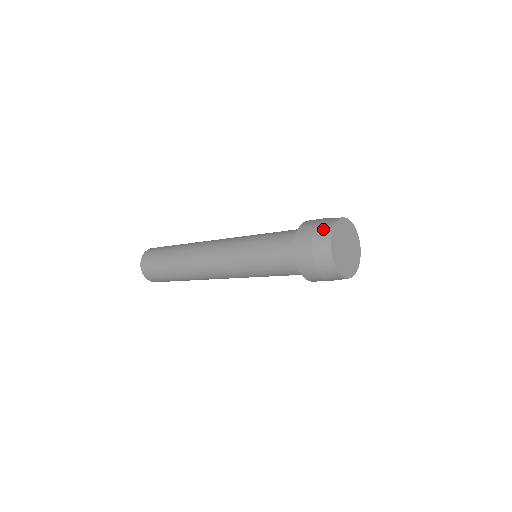
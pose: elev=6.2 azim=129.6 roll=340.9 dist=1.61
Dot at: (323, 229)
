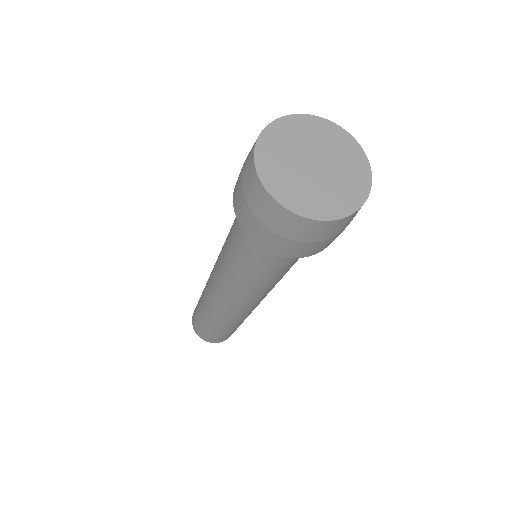
Dot at: occluded
